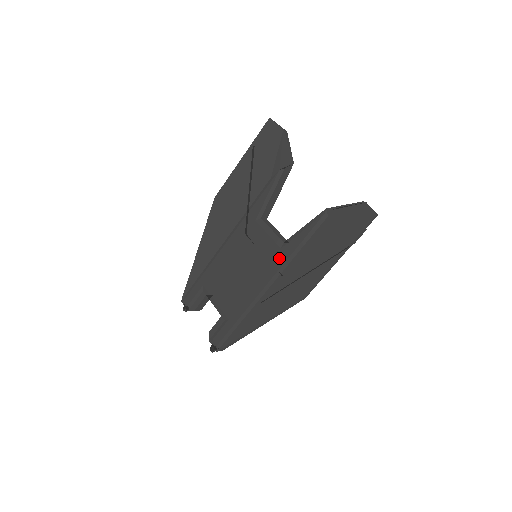
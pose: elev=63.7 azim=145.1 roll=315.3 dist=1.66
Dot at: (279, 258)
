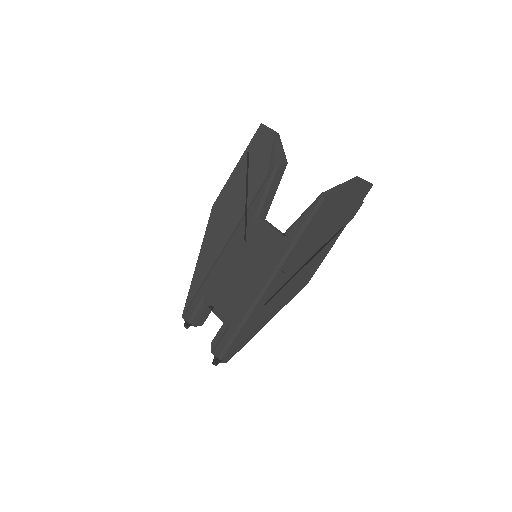
Dot at: (279, 250)
